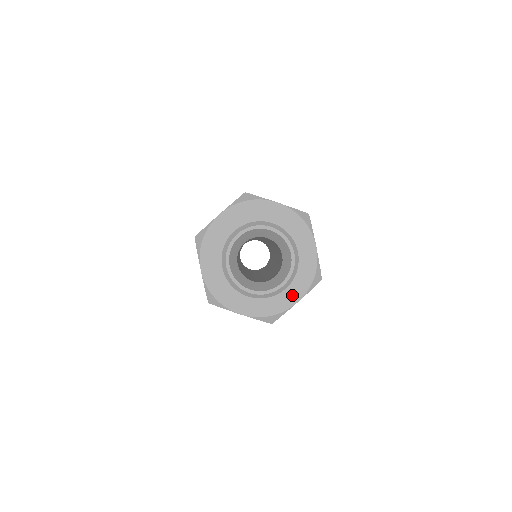
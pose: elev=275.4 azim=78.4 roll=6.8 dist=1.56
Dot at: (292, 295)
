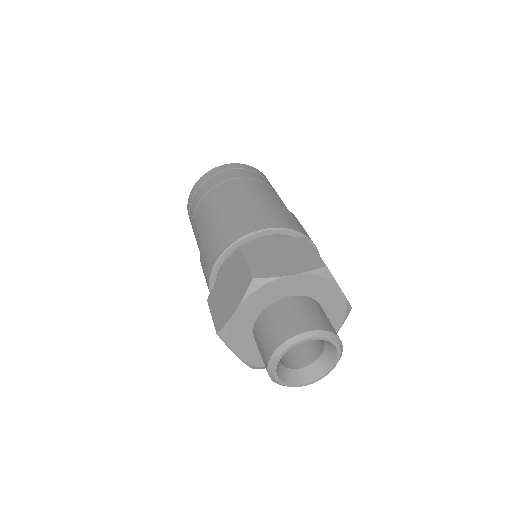
Dot at: occluded
